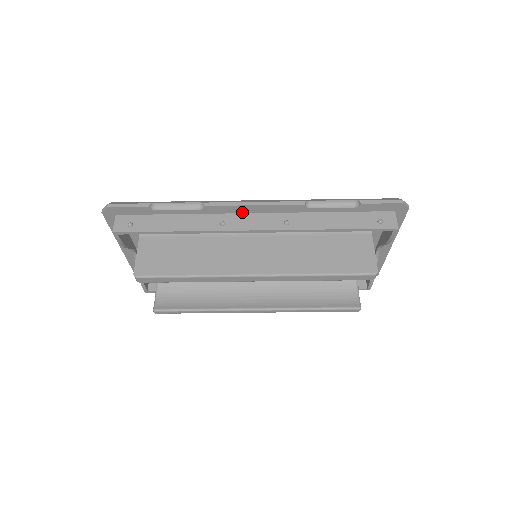
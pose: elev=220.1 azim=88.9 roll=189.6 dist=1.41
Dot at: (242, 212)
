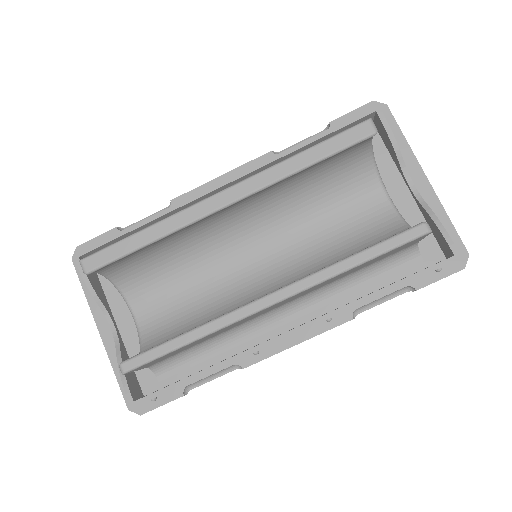
Dot at: occluded
